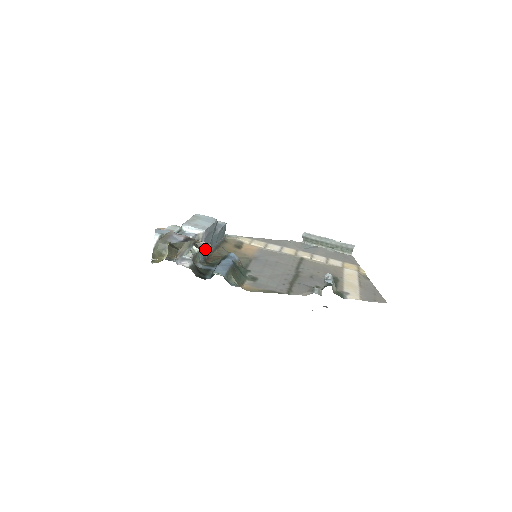
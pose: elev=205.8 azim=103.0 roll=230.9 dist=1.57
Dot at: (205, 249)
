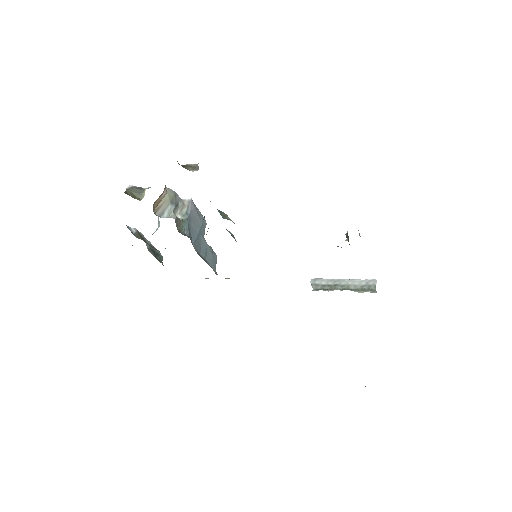
Dot at: (191, 170)
